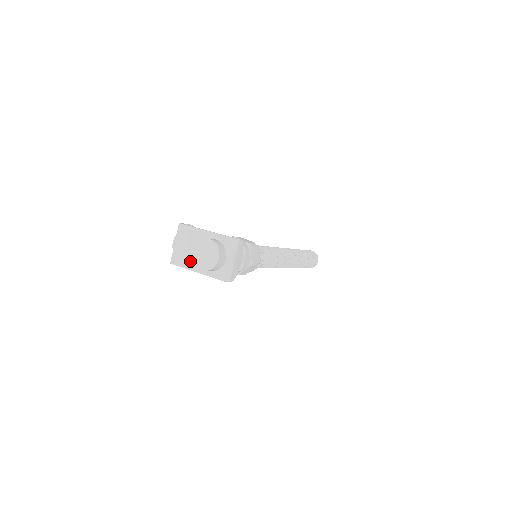
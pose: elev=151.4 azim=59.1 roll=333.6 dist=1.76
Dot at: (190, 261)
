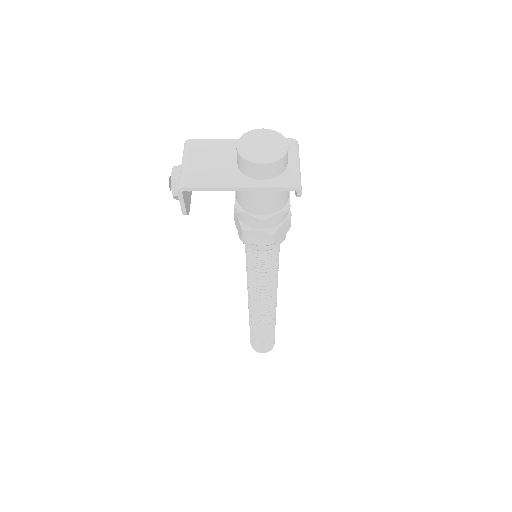
Dot at: (221, 176)
